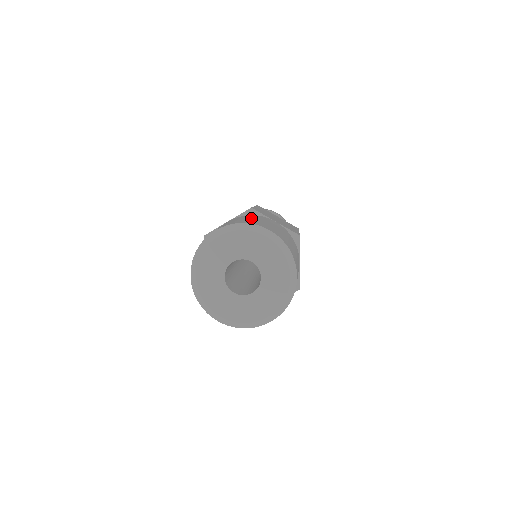
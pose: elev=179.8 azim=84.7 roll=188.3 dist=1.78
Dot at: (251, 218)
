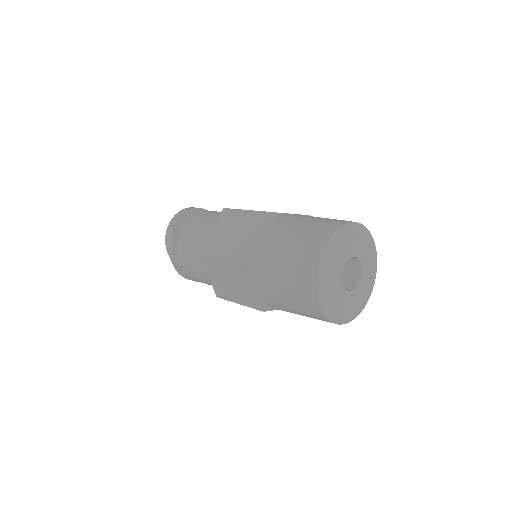
Dot at: (303, 221)
